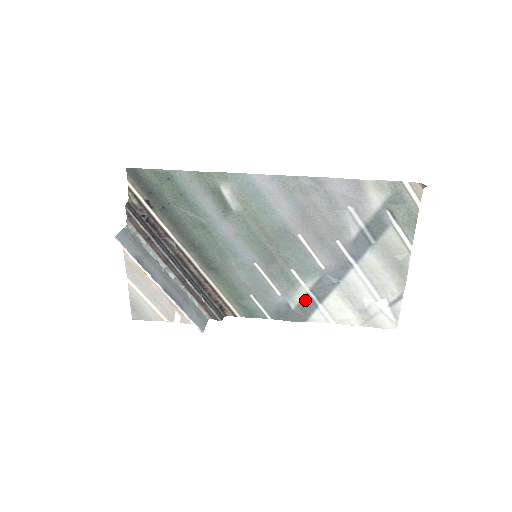
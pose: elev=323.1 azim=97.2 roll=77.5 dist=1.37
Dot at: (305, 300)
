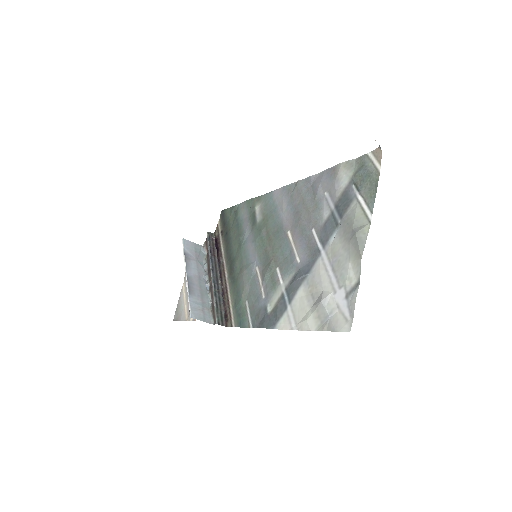
Dot at: (279, 301)
